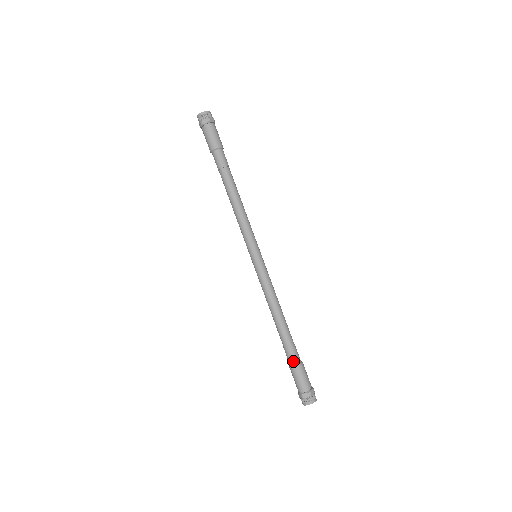
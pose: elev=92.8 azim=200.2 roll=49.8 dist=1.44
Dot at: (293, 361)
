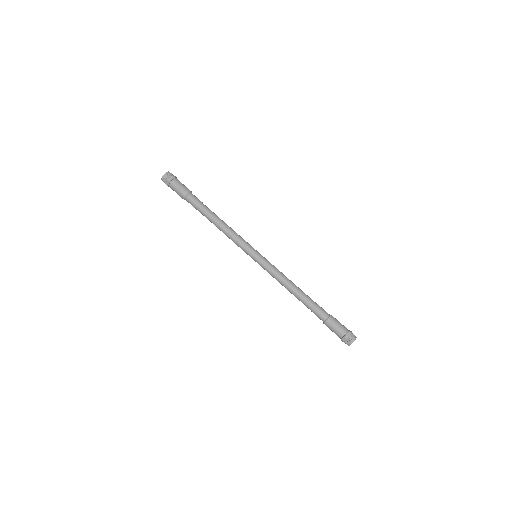
Dot at: (322, 319)
